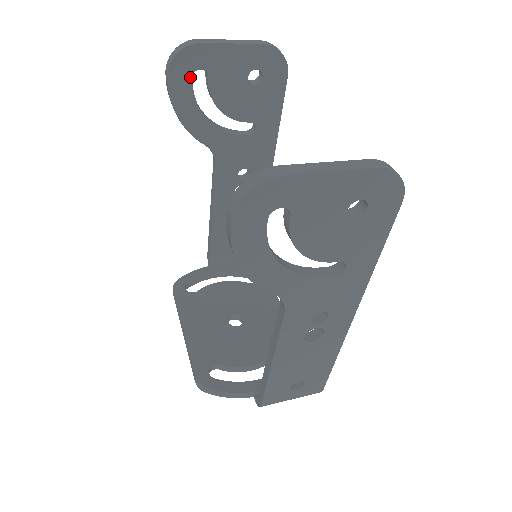
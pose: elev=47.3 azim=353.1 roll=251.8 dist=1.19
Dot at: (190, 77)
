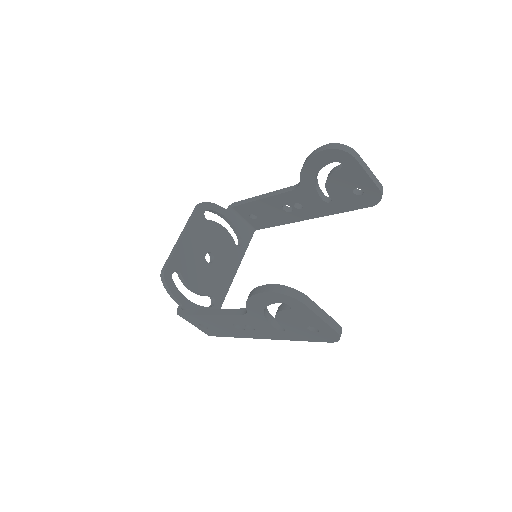
Dot at: (333, 161)
